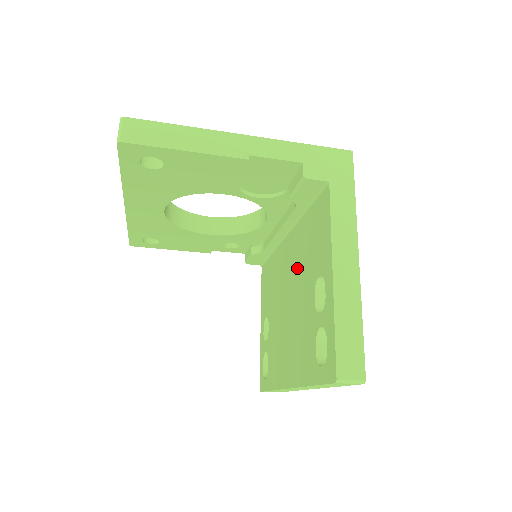
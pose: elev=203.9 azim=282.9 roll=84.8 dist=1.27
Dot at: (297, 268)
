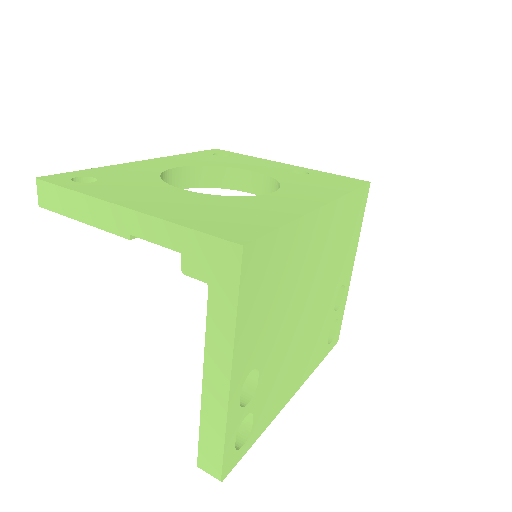
Dot at: occluded
